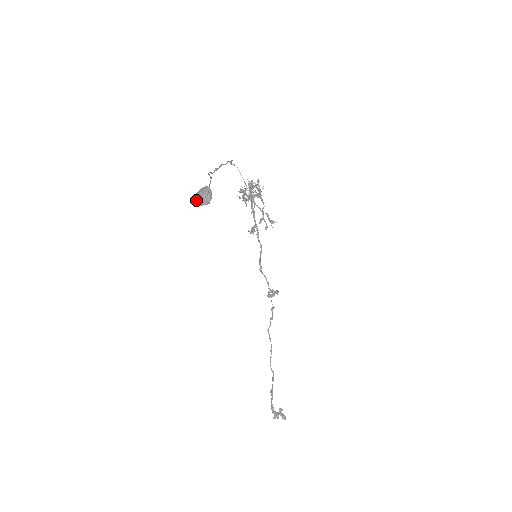
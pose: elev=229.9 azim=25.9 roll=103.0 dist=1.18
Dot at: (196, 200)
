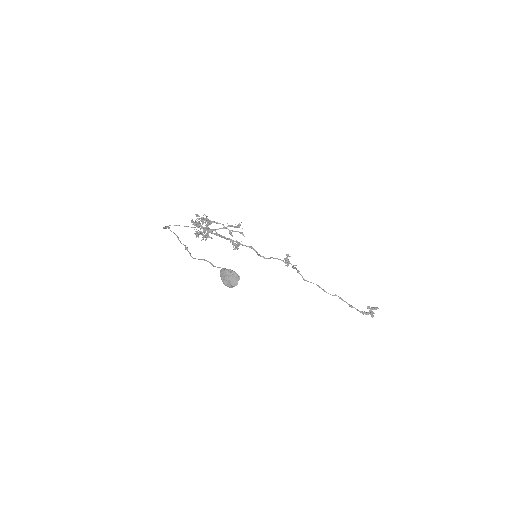
Dot at: (229, 286)
